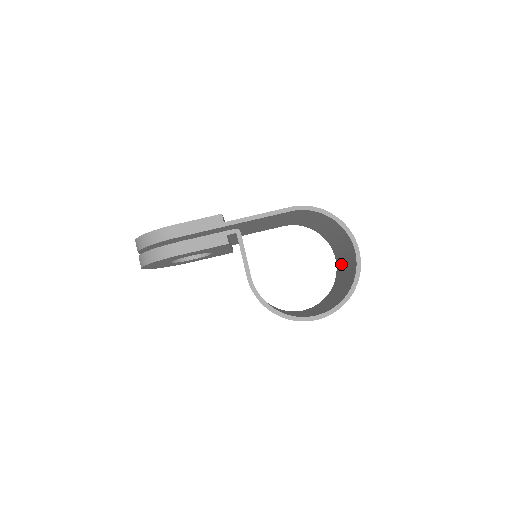
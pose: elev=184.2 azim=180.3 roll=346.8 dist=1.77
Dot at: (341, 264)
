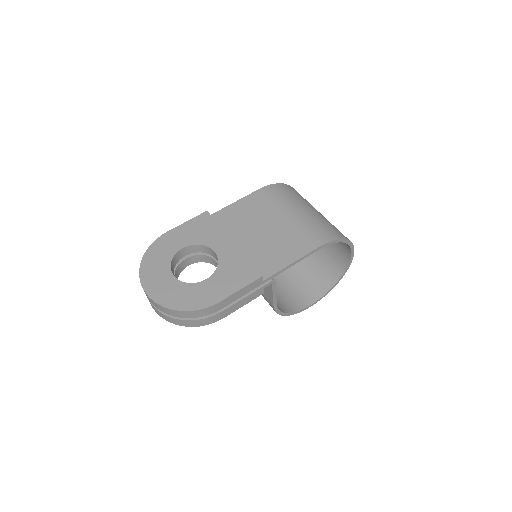
Dot at: occluded
